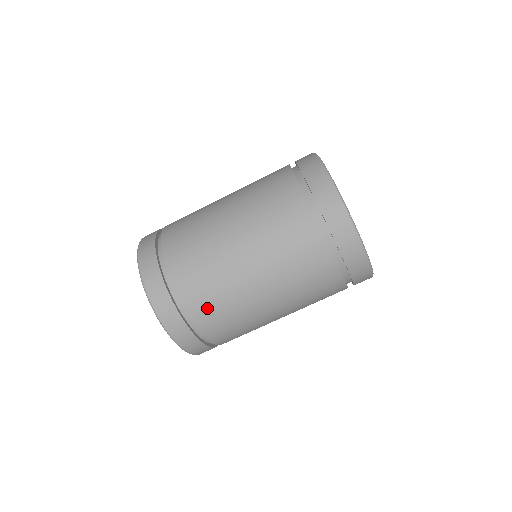
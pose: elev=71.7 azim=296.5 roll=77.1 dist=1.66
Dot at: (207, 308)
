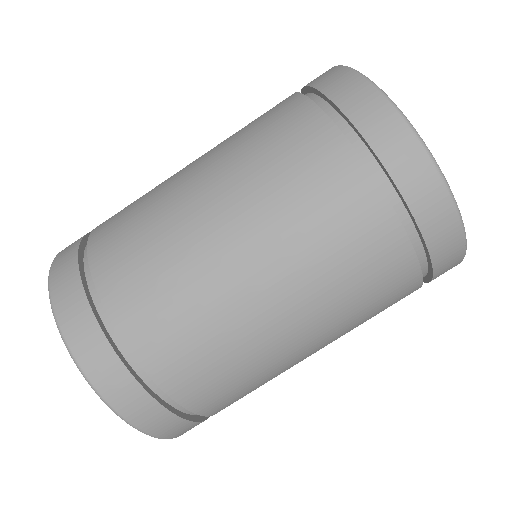
Dot at: (144, 303)
